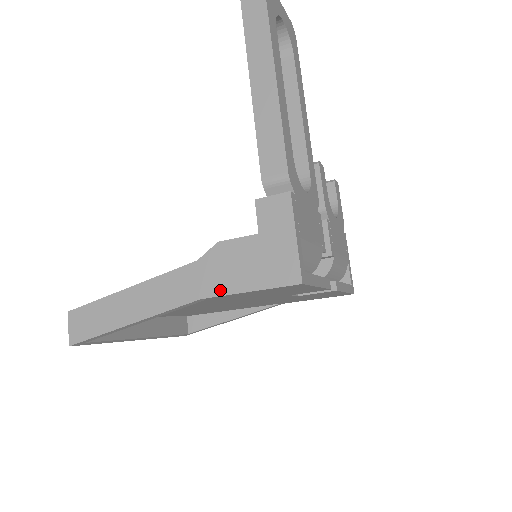
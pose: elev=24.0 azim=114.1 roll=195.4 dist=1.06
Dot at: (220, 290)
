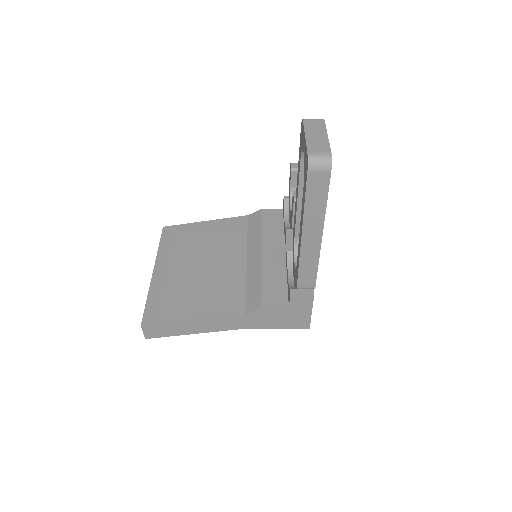
Dot at: (260, 327)
